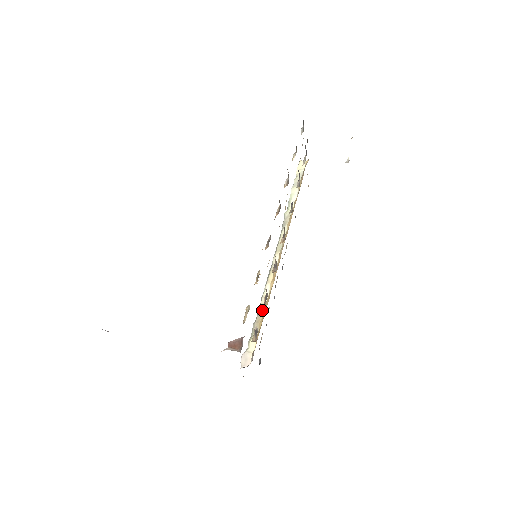
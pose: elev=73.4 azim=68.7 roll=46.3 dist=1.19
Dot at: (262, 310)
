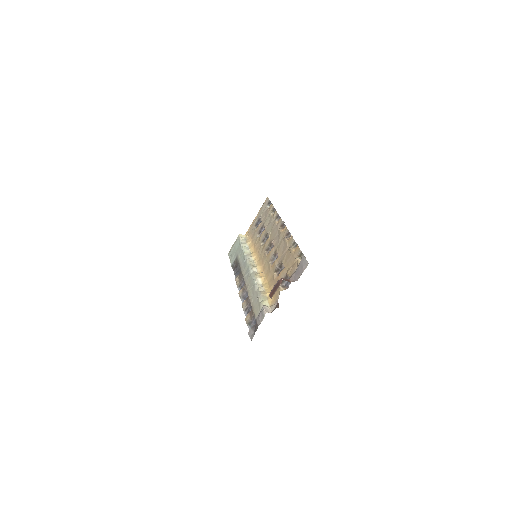
Dot at: (263, 289)
